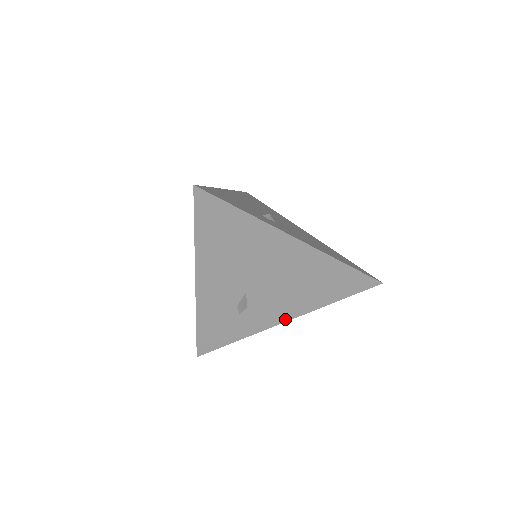
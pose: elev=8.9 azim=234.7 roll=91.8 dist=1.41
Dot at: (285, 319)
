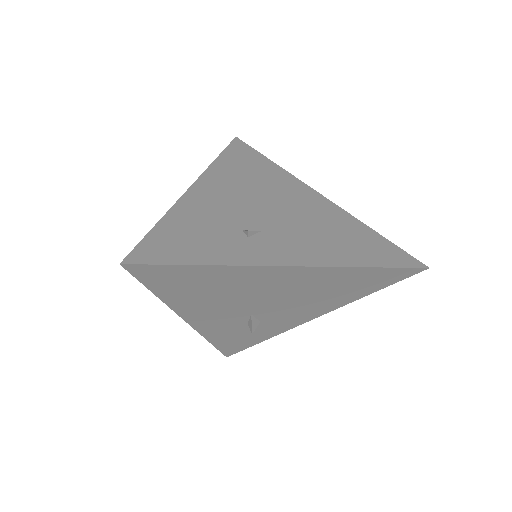
Dot at: (311, 318)
